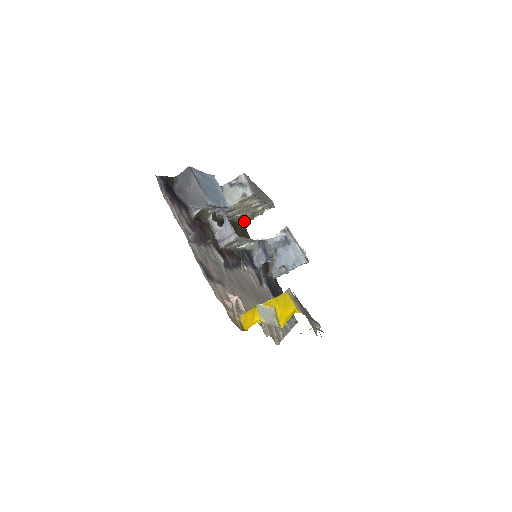
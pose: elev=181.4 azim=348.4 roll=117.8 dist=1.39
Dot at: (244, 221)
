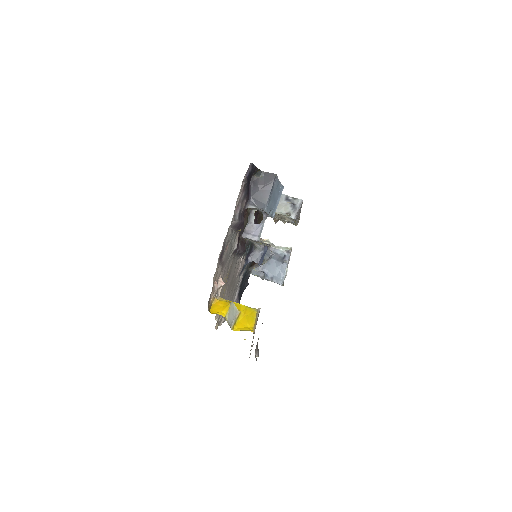
Dot at: occluded
